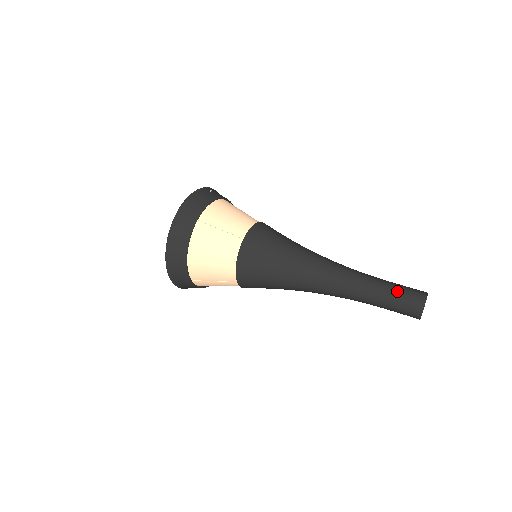
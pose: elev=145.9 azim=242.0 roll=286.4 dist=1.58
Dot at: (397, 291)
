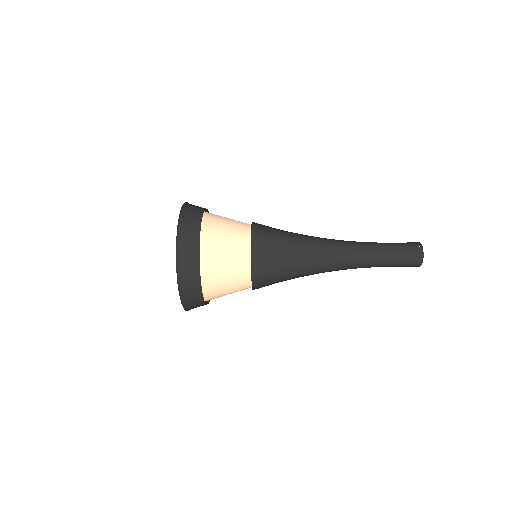
Dot at: occluded
